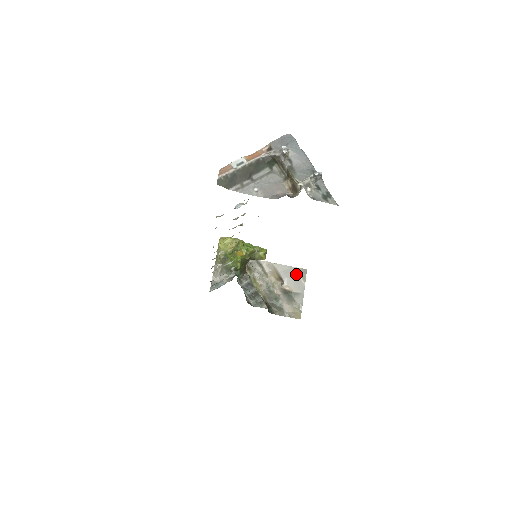
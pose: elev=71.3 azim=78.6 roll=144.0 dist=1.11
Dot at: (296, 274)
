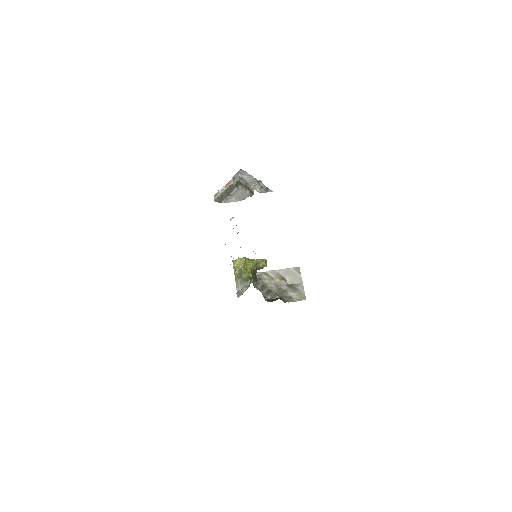
Dot at: (293, 272)
